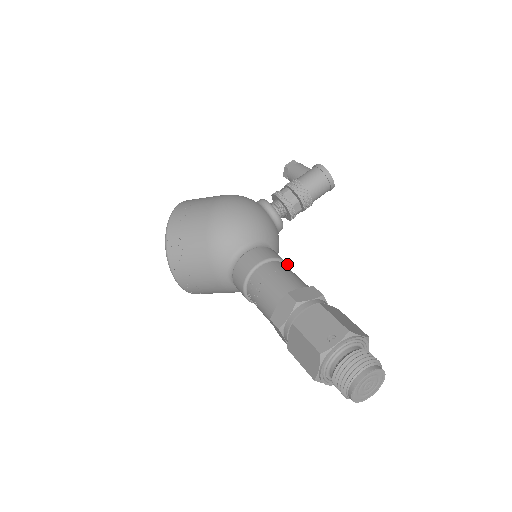
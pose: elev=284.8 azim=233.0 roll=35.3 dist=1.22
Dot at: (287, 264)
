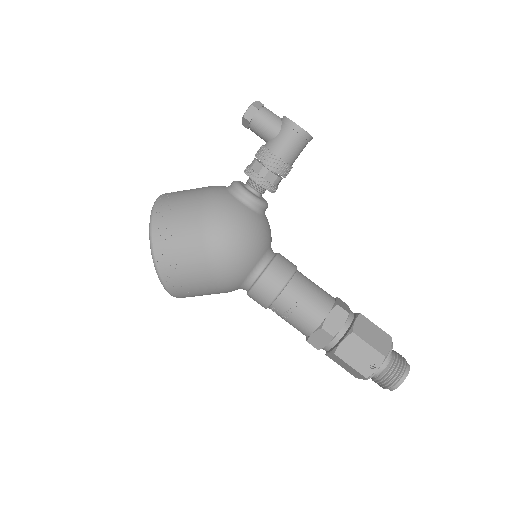
Dot at: (296, 269)
